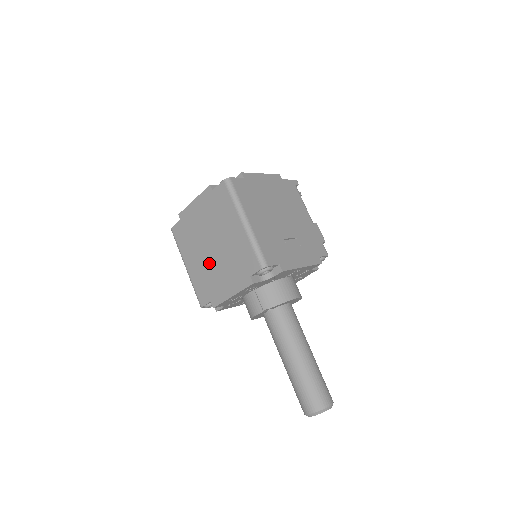
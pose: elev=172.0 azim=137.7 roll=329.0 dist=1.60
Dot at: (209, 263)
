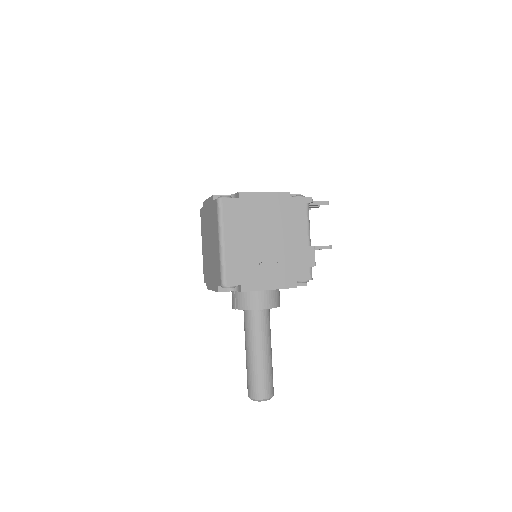
Dot at: (208, 255)
